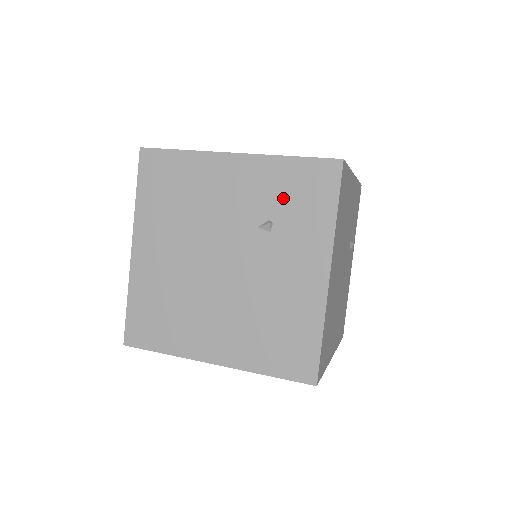
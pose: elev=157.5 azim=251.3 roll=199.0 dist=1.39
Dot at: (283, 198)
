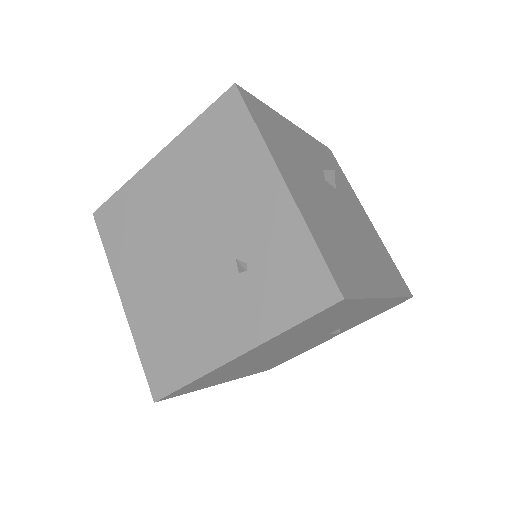
Dot at: (273, 263)
